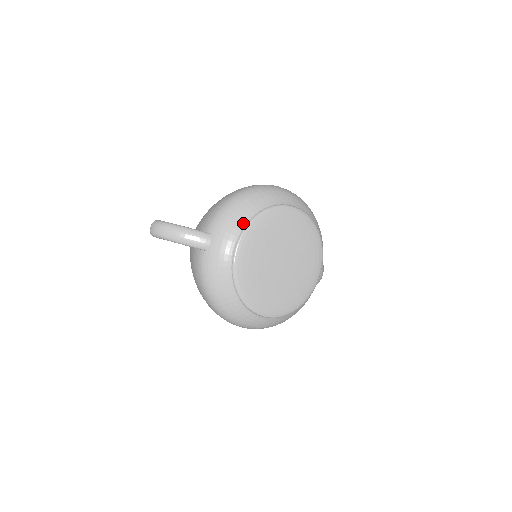
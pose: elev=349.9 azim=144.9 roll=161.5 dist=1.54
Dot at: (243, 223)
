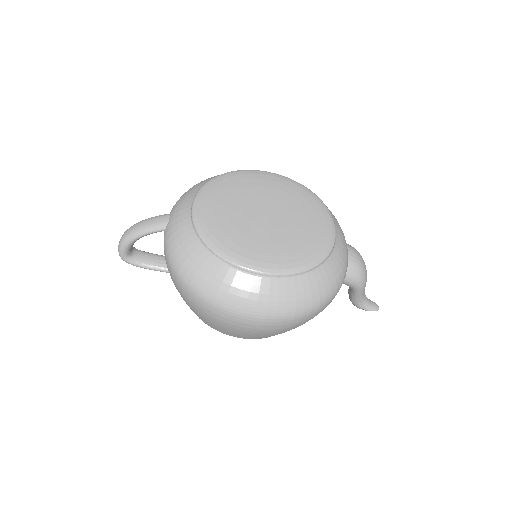
Dot at: (200, 187)
